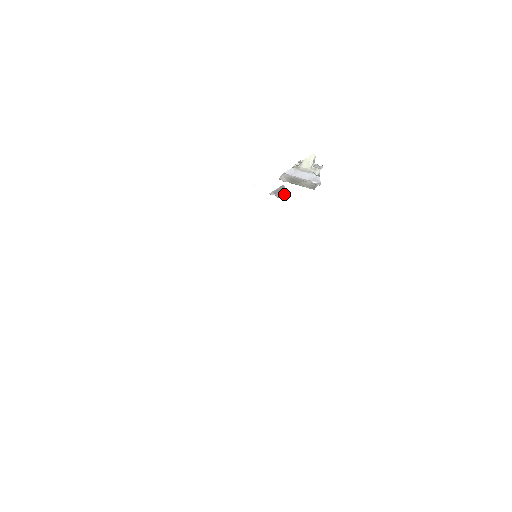
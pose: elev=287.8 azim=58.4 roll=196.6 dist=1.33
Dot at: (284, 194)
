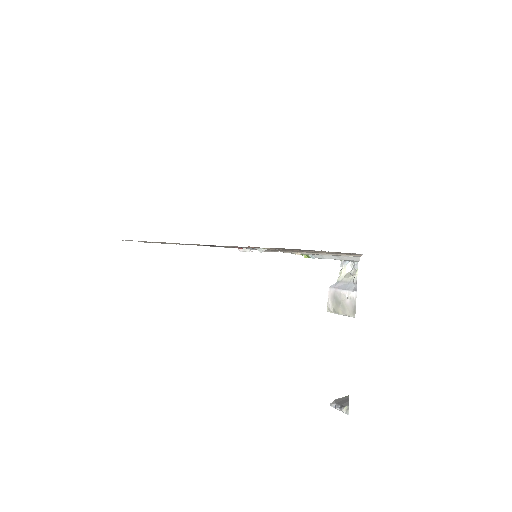
Dot at: (345, 404)
